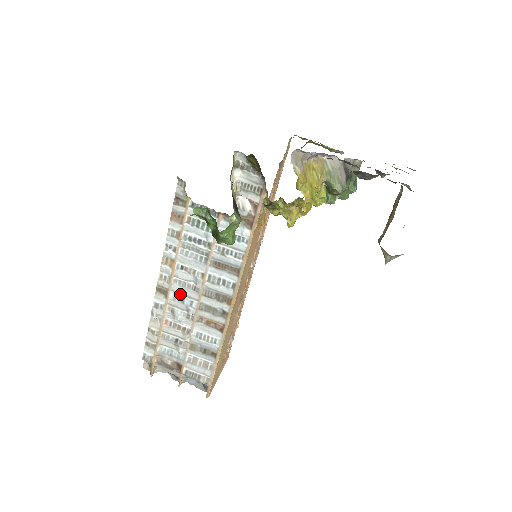
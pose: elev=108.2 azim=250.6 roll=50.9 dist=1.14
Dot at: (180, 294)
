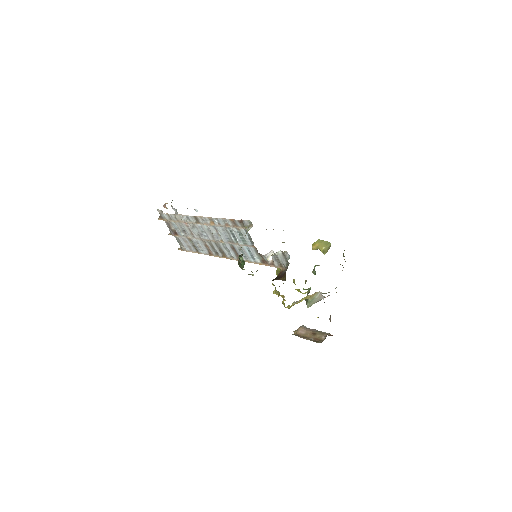
Dot at: (204, 230)
